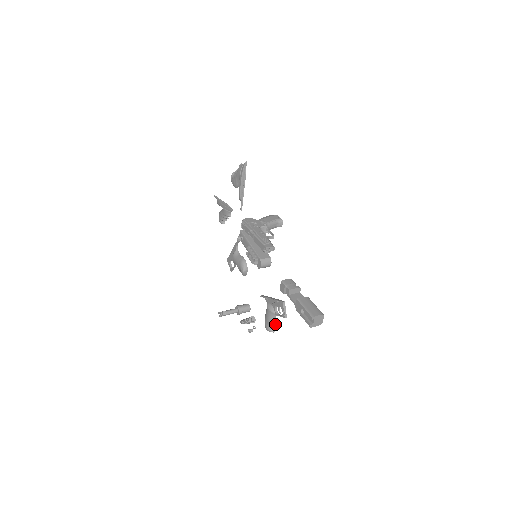
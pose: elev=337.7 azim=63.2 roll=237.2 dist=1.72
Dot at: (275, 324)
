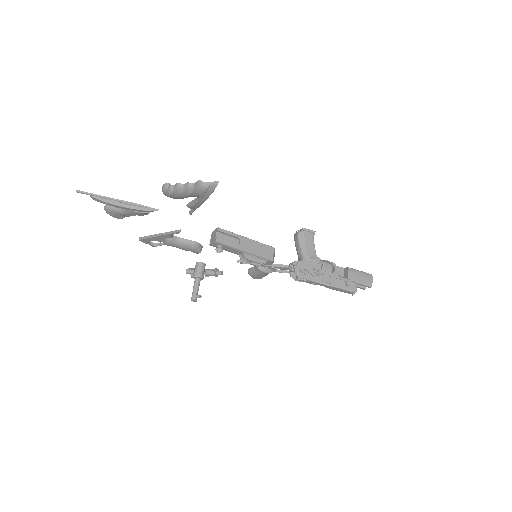
Dot at: occluded
